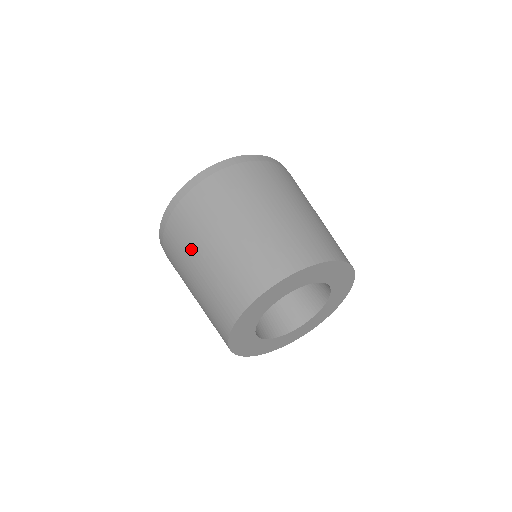
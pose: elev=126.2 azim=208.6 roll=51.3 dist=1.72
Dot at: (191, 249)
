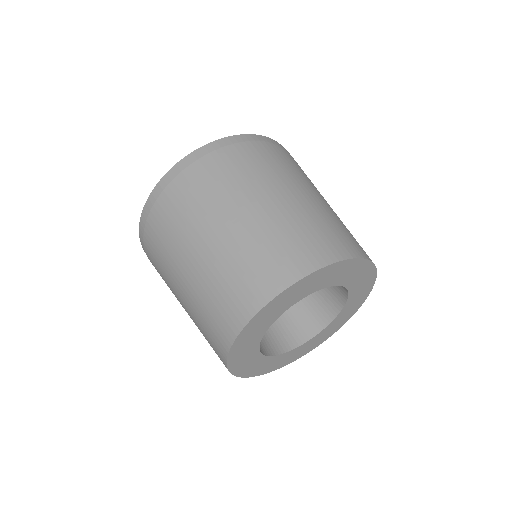
Dot at: (197, 223)
